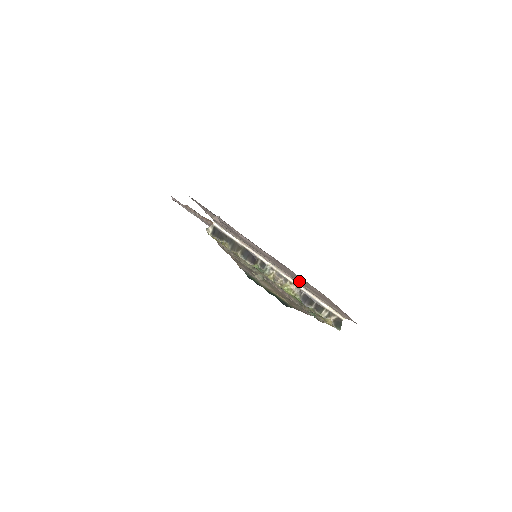
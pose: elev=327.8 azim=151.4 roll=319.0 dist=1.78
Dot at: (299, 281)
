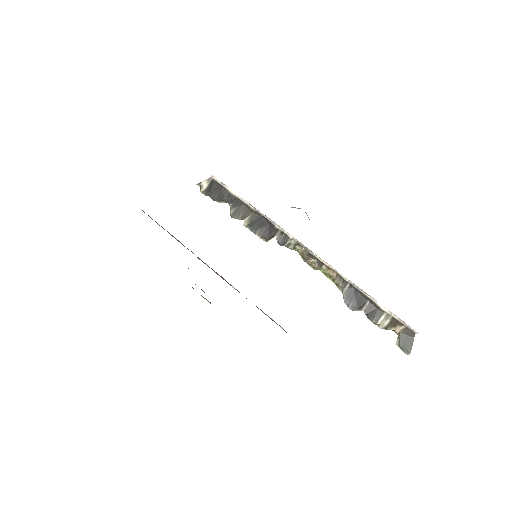
Dot at: occluded
